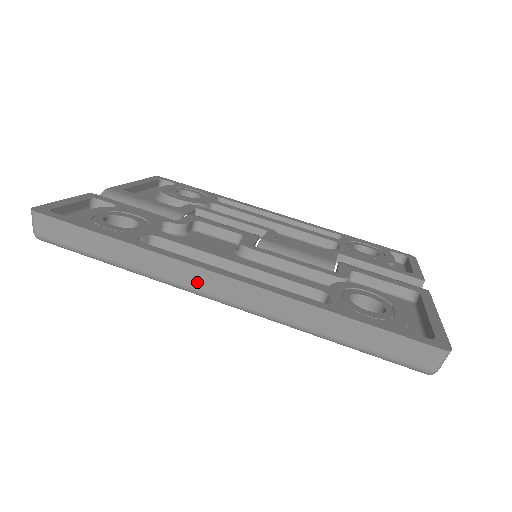
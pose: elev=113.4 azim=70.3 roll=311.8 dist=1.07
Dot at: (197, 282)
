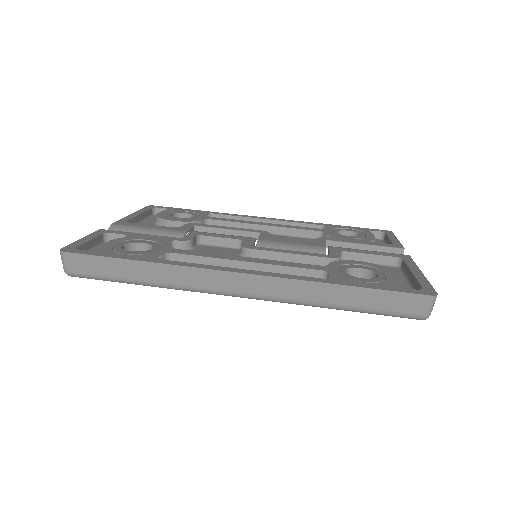
Dot at: (216, 283)
